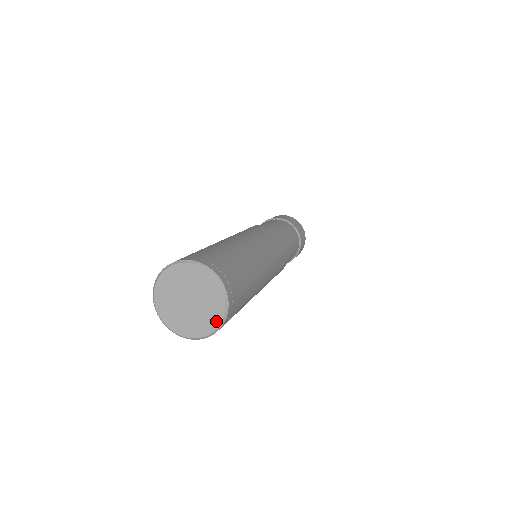
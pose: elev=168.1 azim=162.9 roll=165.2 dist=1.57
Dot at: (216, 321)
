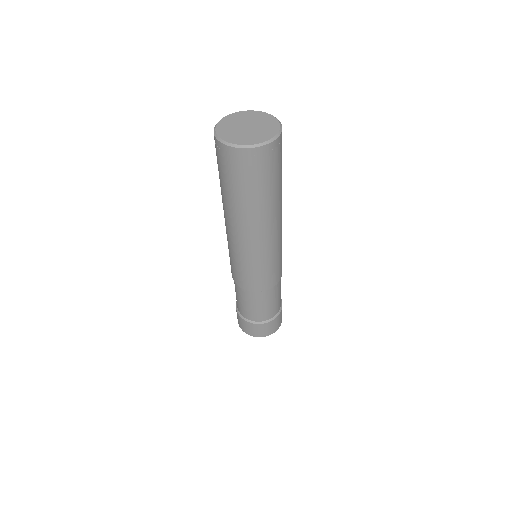
Dot at: (255, 142)
